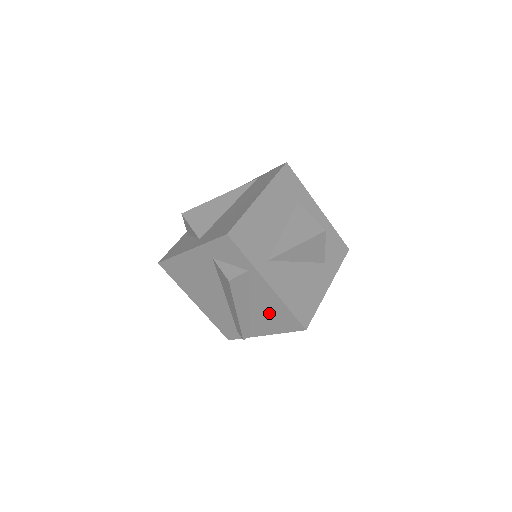
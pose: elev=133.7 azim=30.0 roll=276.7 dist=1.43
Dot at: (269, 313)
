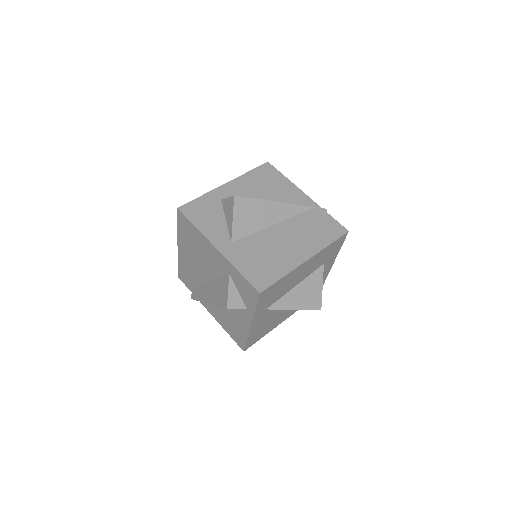
Dot at: (230, 321)
